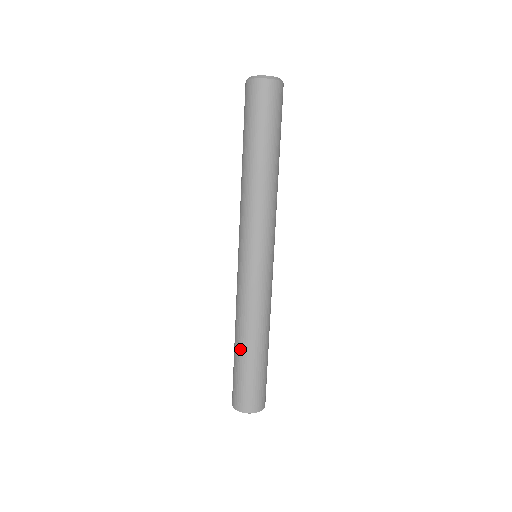
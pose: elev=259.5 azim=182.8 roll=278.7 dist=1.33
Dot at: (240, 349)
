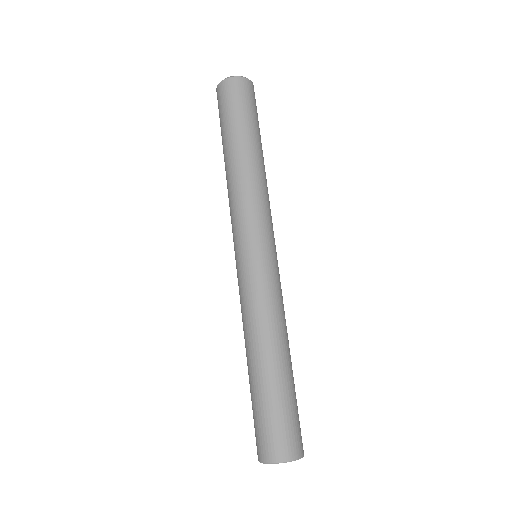
Dot at: (248, 370)
